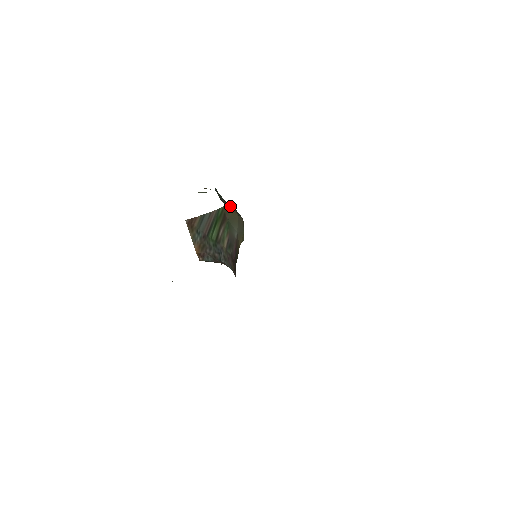
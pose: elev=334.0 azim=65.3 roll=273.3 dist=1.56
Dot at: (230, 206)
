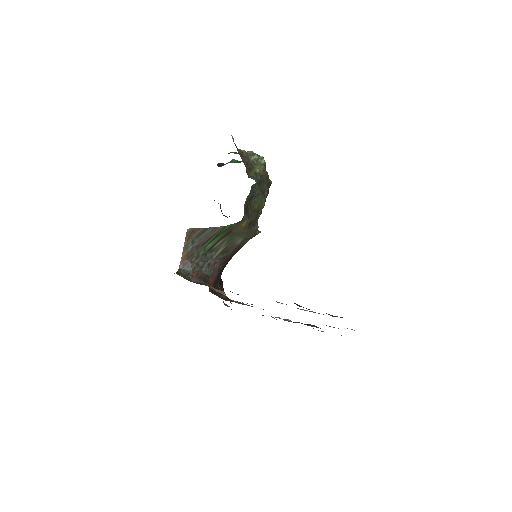
Dot at: (242, 223)
